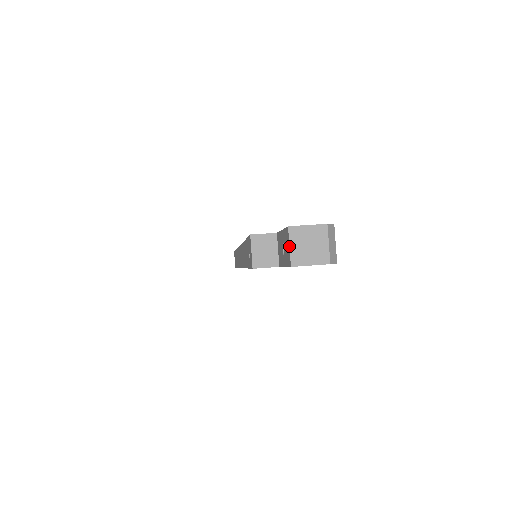
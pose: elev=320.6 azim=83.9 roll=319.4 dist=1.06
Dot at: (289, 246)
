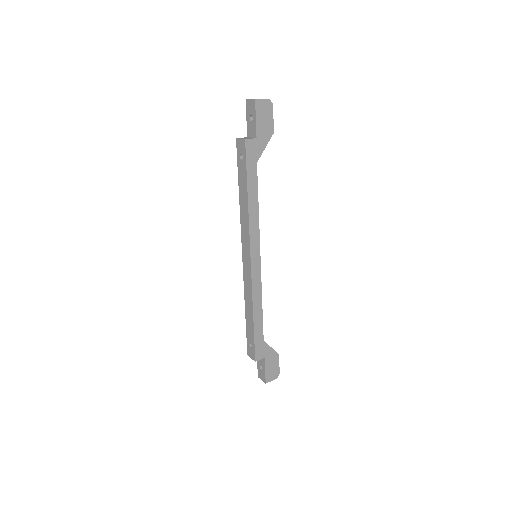
Dot at: (250, 99)
